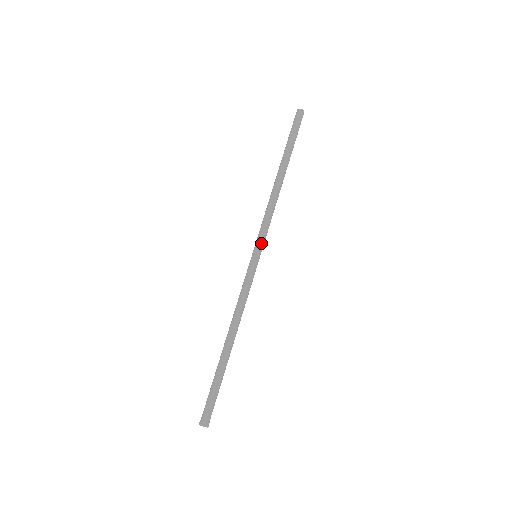
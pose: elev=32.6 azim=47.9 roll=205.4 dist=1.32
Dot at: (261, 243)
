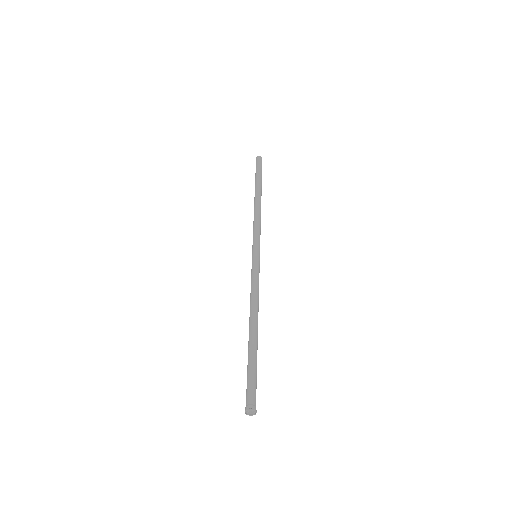
Dot at: (255, 244)
